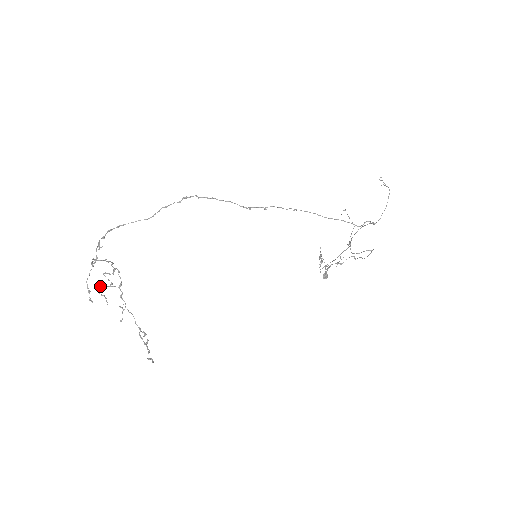
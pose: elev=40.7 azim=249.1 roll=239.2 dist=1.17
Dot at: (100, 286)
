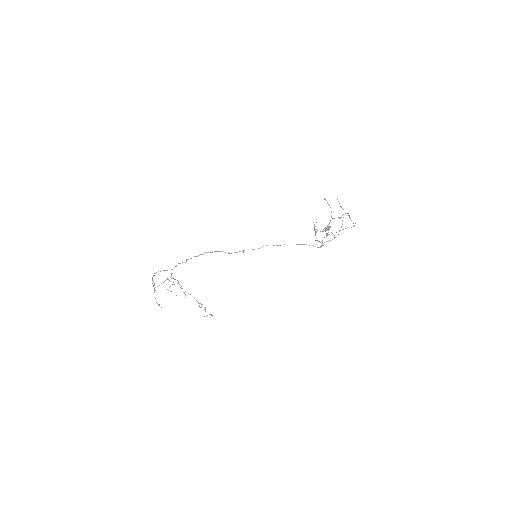
Dot at: occluded
